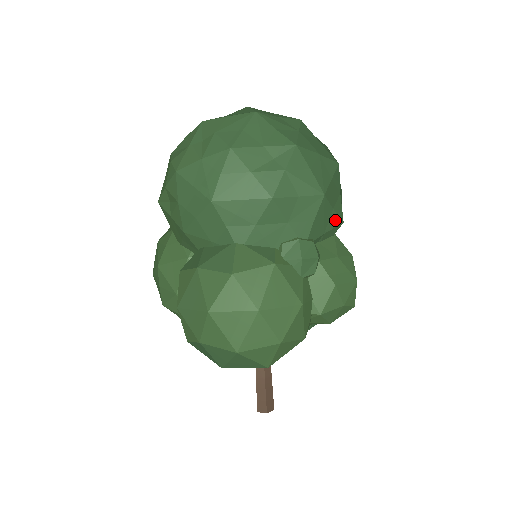
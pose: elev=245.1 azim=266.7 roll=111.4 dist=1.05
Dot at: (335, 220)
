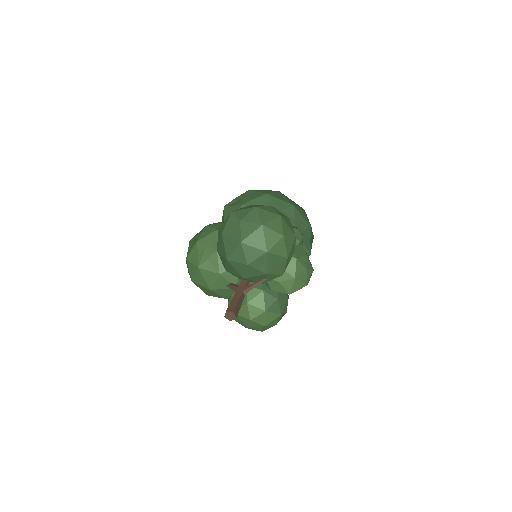
Dot at: (309, 247)
